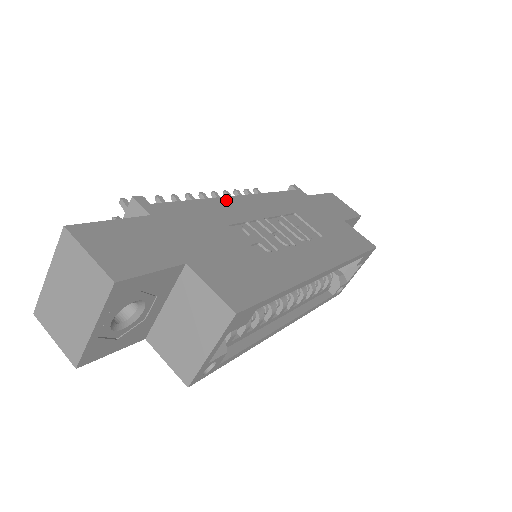
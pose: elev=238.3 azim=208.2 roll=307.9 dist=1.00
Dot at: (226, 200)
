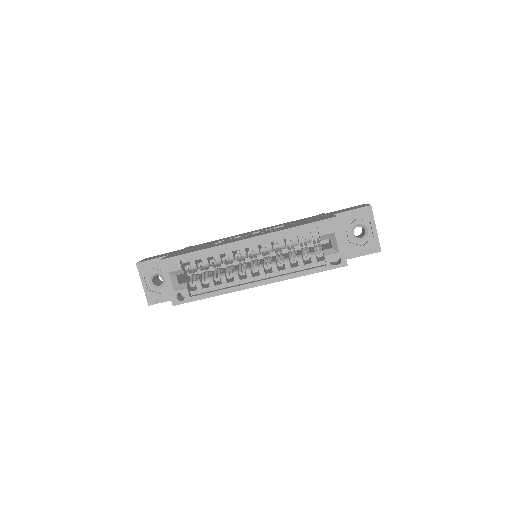
Dot at: (237, 235)
